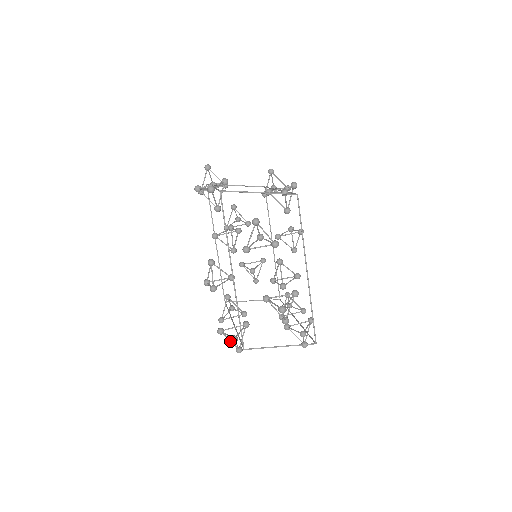
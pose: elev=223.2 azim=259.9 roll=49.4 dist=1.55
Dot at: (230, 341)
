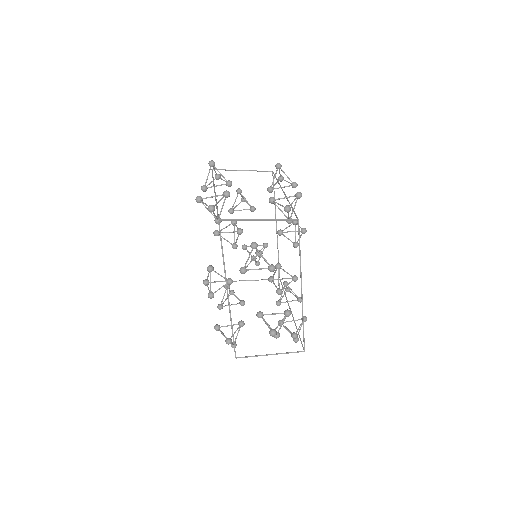
Dot at: (226, 337)
